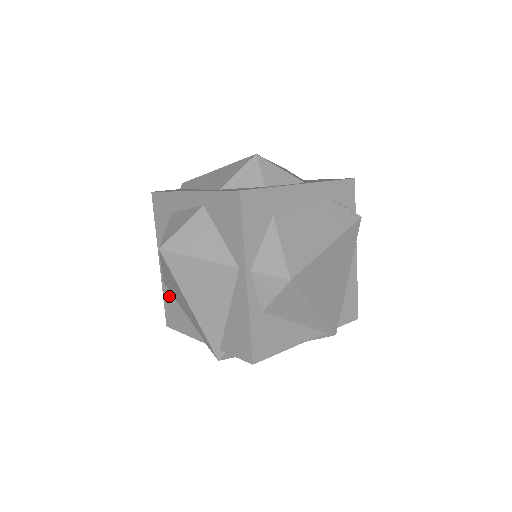
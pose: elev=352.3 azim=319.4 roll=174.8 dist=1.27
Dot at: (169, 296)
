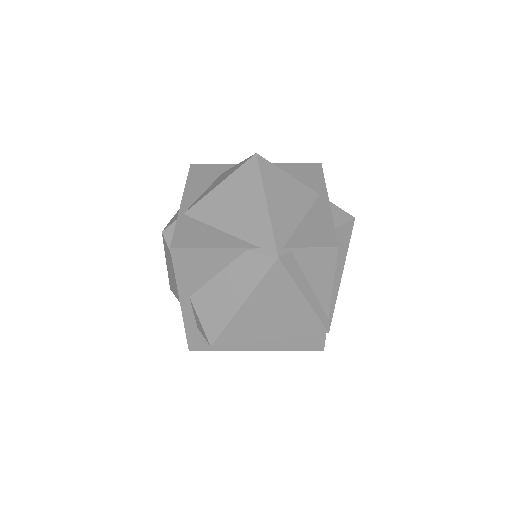
Dot at: (191, 222)
